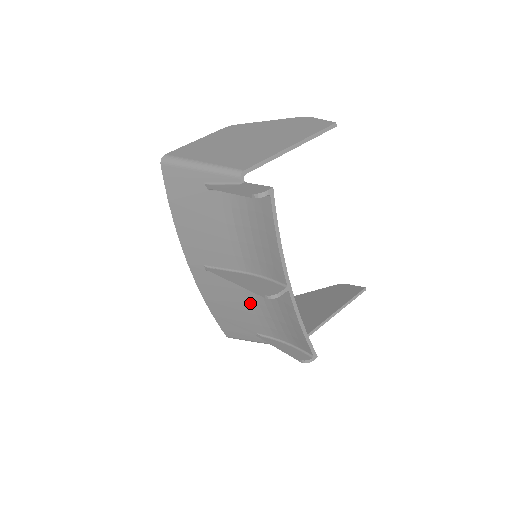
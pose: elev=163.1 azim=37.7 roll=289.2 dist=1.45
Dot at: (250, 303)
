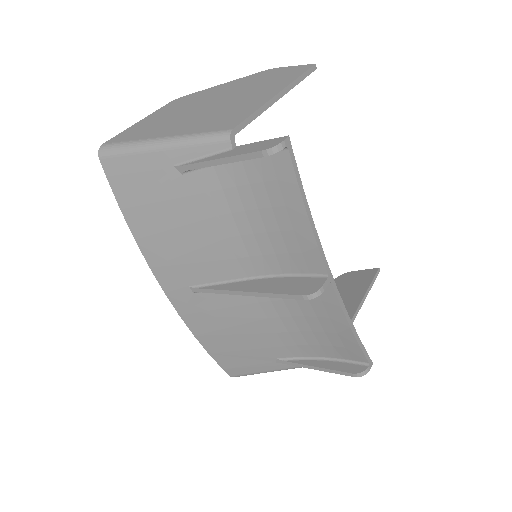
Dot at: (265, 319)
